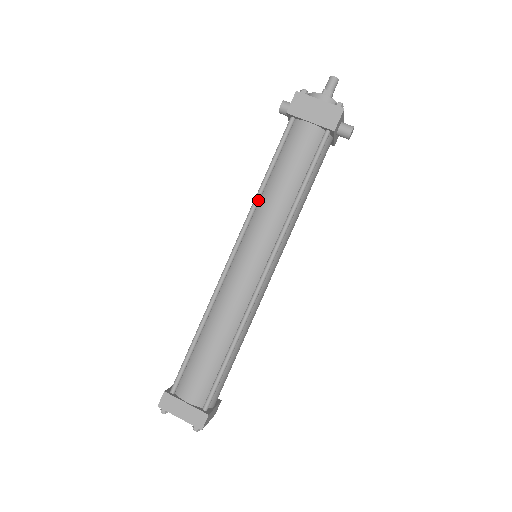
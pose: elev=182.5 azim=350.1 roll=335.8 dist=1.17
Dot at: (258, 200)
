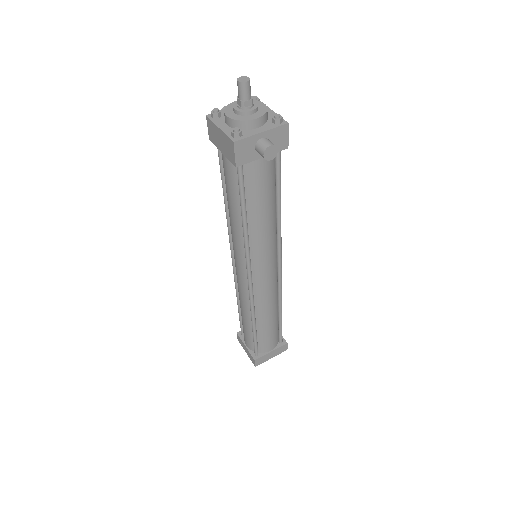
Dot at: (228, 218)
